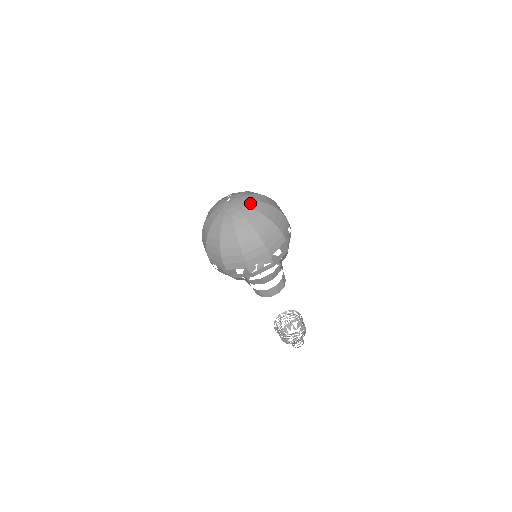
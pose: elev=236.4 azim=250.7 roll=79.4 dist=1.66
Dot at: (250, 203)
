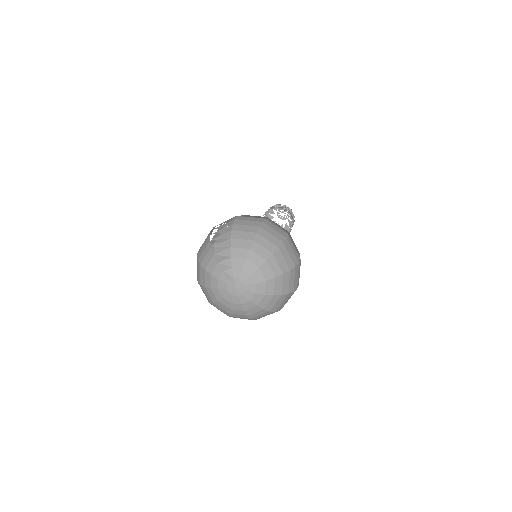
Dot at: (261, 287)
